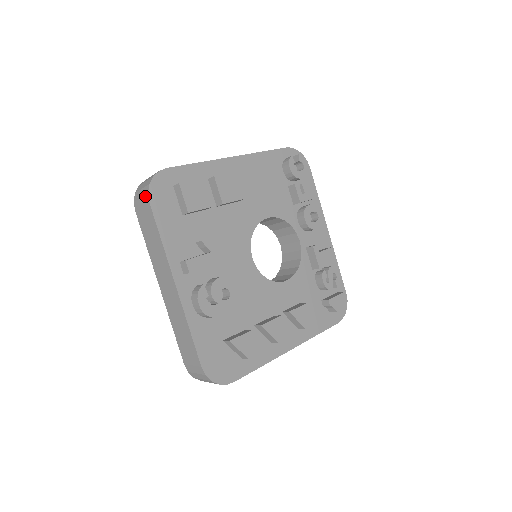
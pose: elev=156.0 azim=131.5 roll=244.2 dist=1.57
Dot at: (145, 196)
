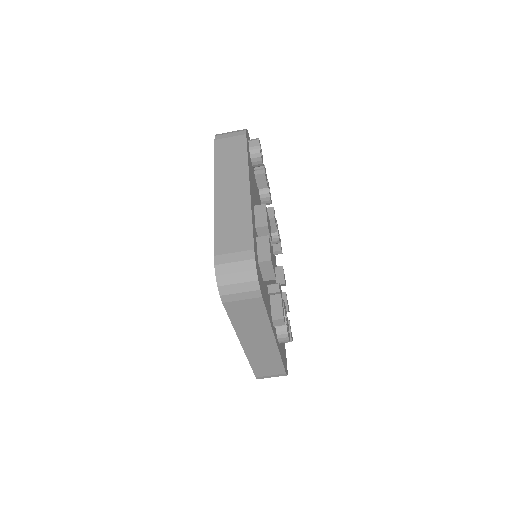
Dot at: (253, 292)
